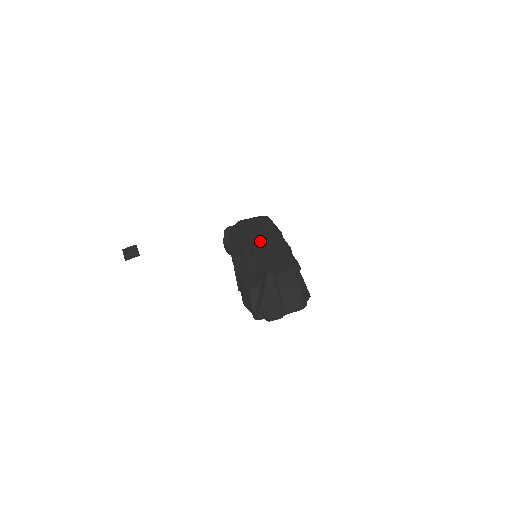
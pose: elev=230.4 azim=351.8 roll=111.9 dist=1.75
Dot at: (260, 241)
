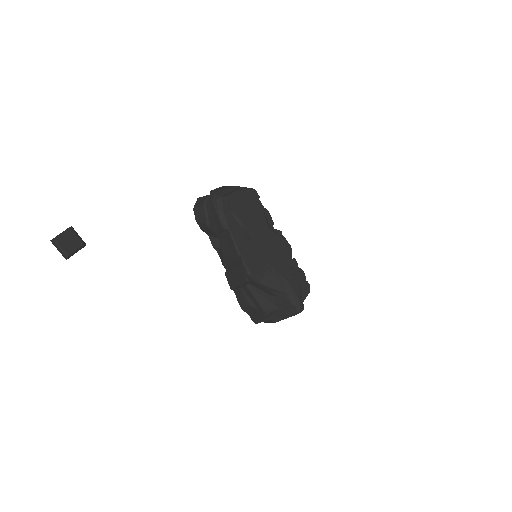
Dot at: (273, 251)
